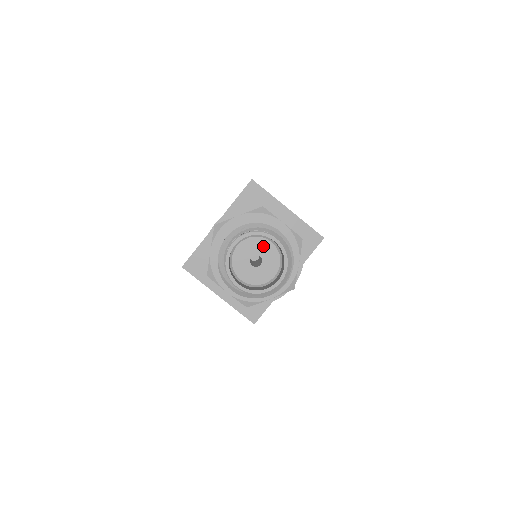
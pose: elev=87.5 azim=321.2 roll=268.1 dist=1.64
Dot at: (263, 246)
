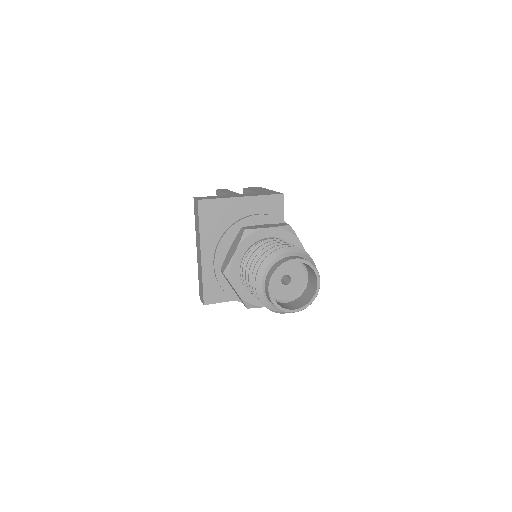
Dot at: occluded
